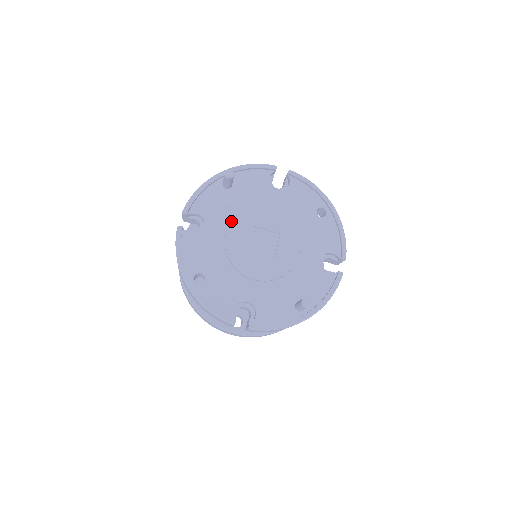
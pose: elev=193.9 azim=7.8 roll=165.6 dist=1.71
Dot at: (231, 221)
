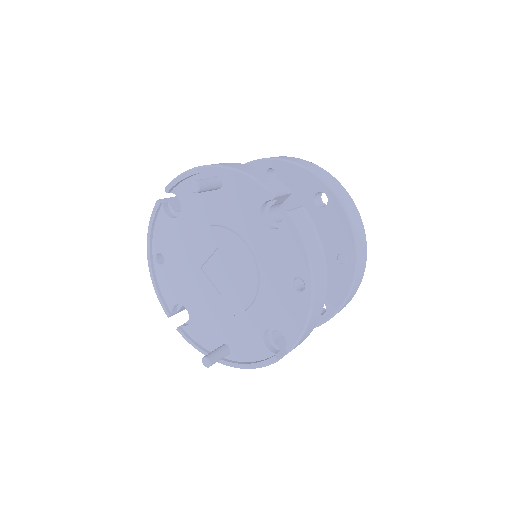
Dot at: (203, 226)
